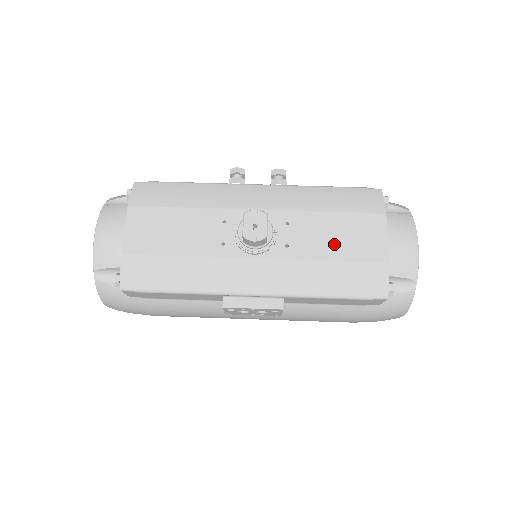
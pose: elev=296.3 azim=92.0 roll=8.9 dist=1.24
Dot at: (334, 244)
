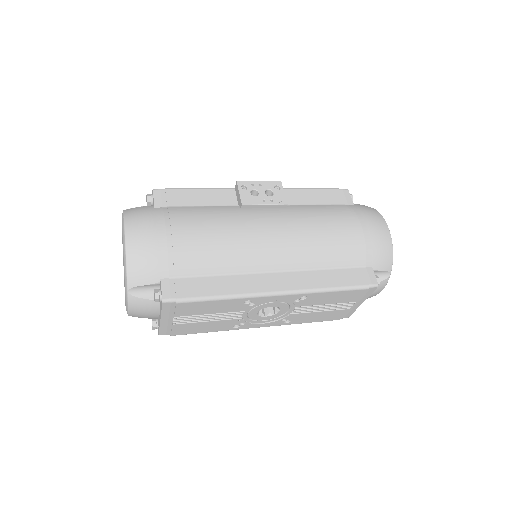
Dot at: occluded
